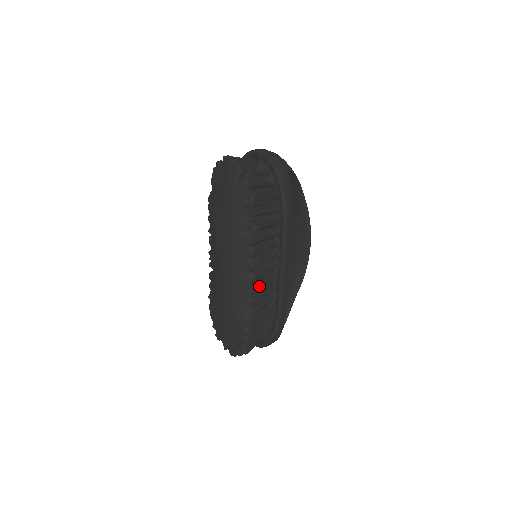
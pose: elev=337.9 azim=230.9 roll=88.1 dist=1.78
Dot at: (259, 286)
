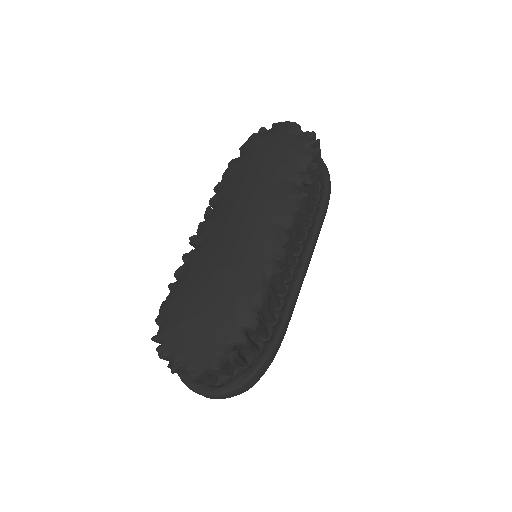
Dot at: (286, 260)
